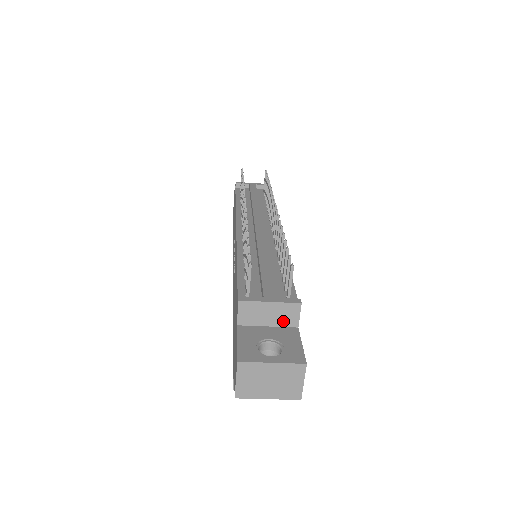
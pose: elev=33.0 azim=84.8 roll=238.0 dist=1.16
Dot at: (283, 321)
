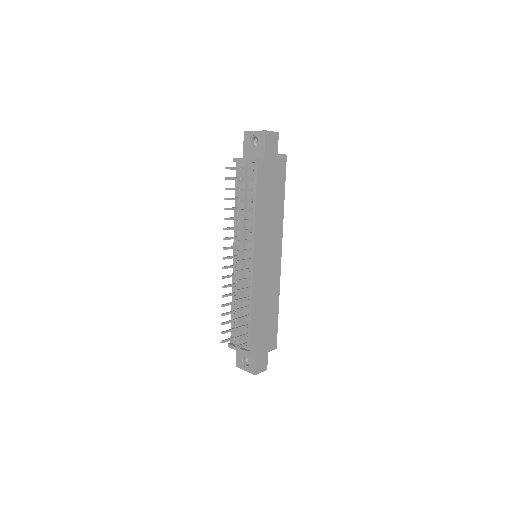
Dot at: occluded
